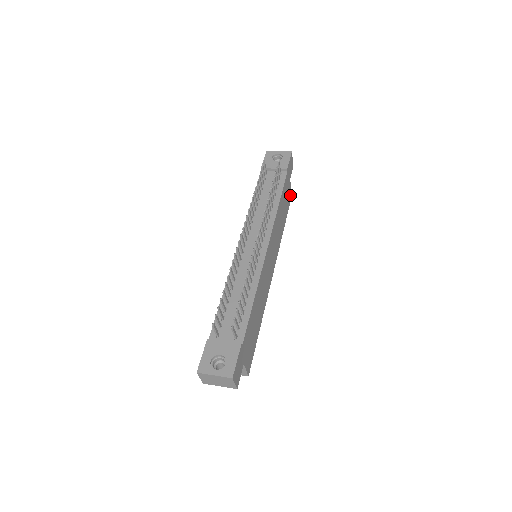
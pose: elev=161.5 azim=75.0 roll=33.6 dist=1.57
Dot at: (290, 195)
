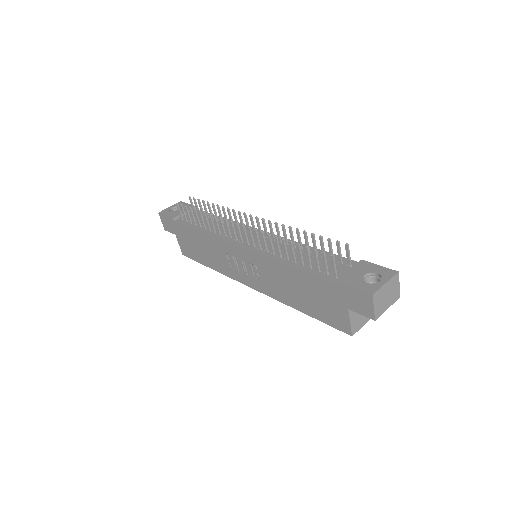
Dot at: occluded
